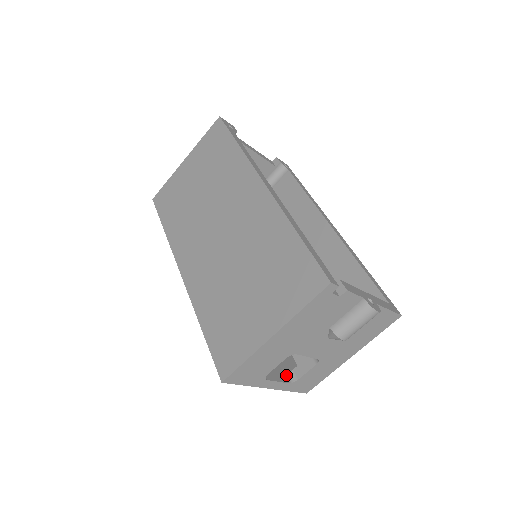
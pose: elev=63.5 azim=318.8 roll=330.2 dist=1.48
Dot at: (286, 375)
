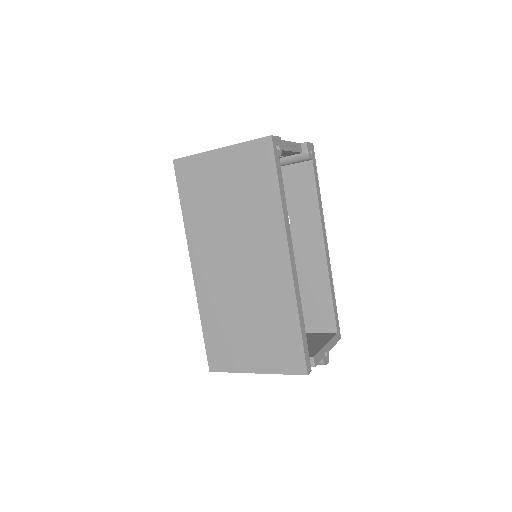
Dot at: occluded
